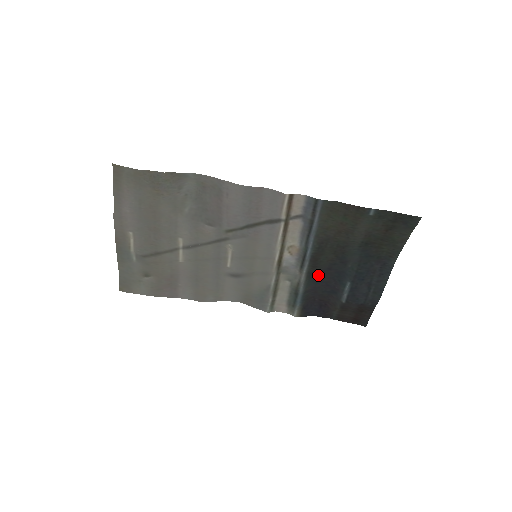
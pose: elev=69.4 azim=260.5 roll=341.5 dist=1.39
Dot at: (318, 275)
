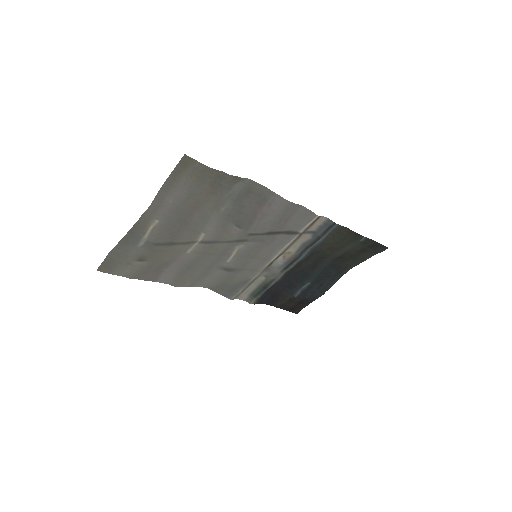
Dot at: (289, 274)
